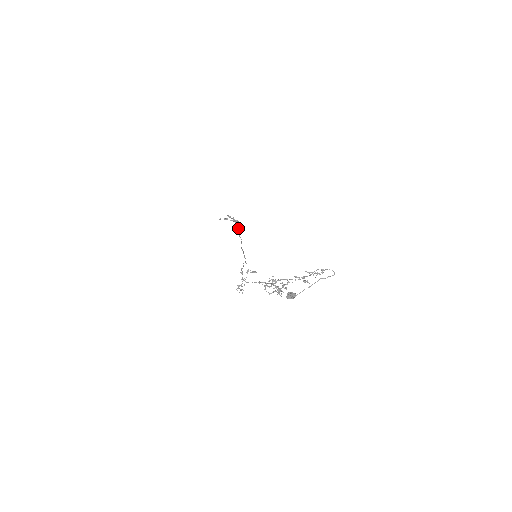
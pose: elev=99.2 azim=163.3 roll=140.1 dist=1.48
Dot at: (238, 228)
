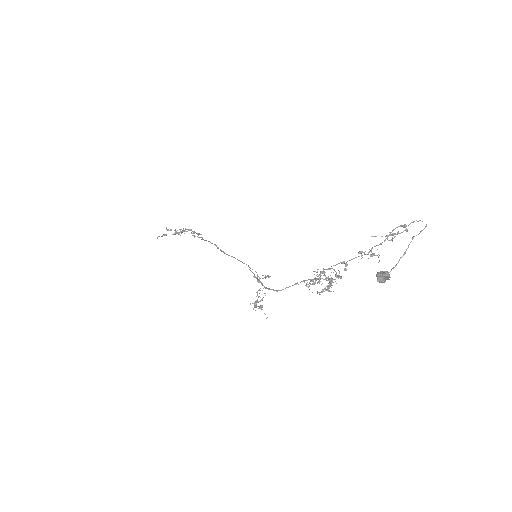
Dot at: (197, 236)
